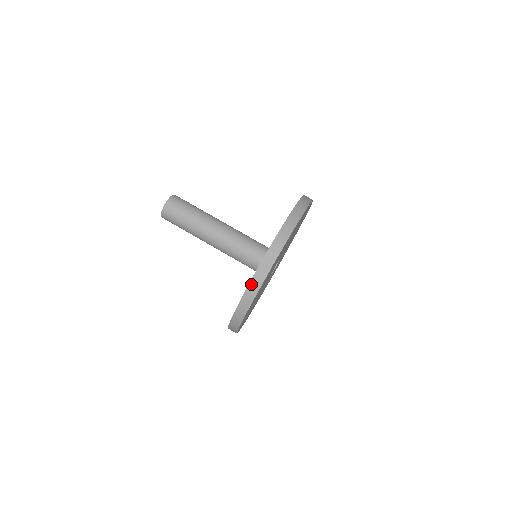
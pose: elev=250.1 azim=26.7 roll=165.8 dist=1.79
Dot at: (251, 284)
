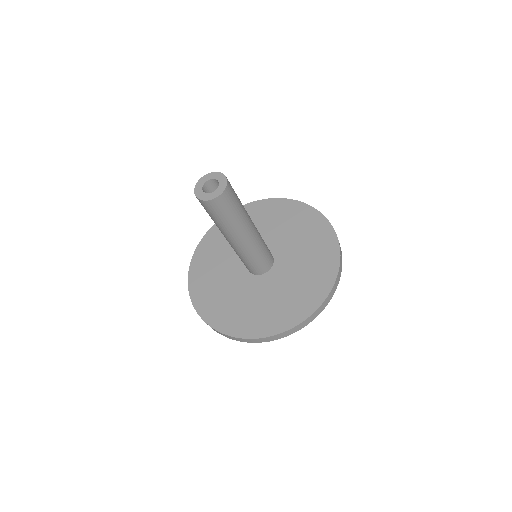
Dot at: (278, 335)
